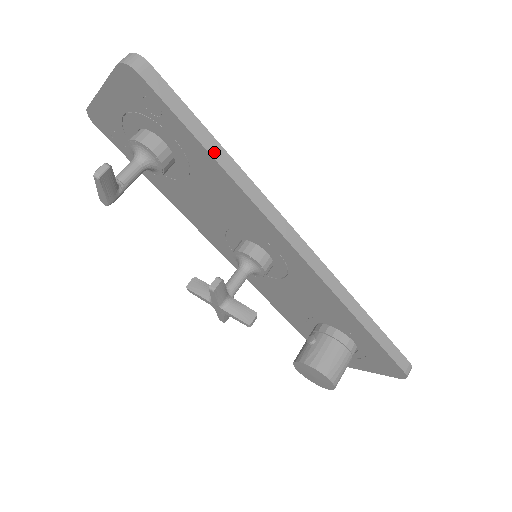
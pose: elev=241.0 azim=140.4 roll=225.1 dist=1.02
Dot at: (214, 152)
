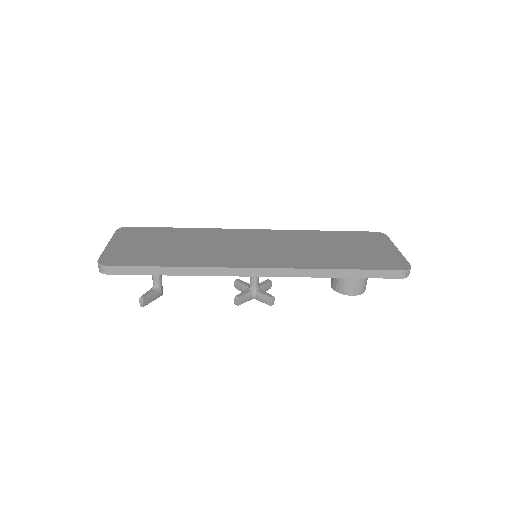
Dot at: (171, 273)
